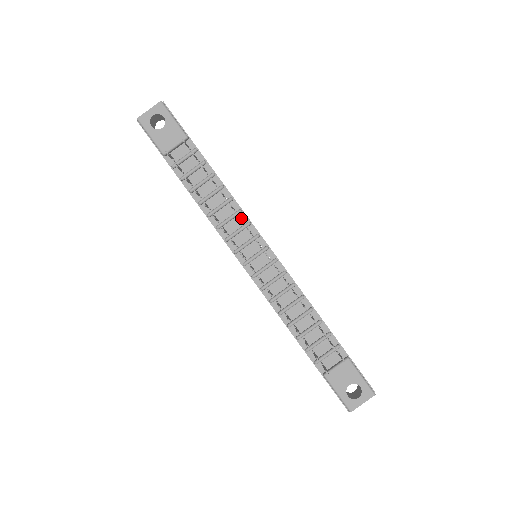
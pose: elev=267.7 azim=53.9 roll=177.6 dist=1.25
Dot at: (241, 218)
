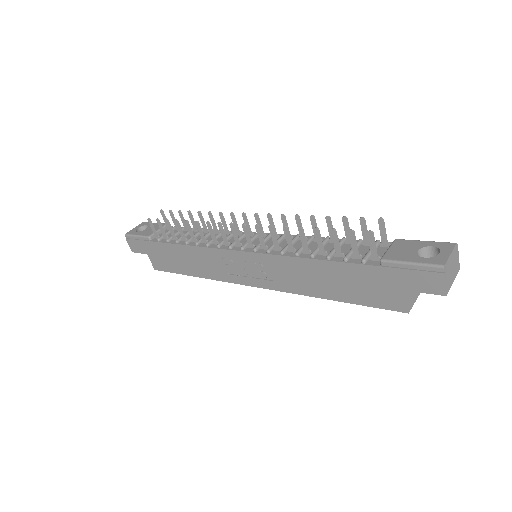
Dot at: (227, 234)
